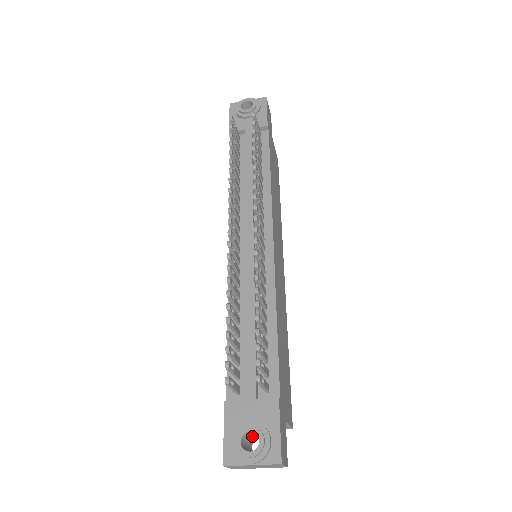
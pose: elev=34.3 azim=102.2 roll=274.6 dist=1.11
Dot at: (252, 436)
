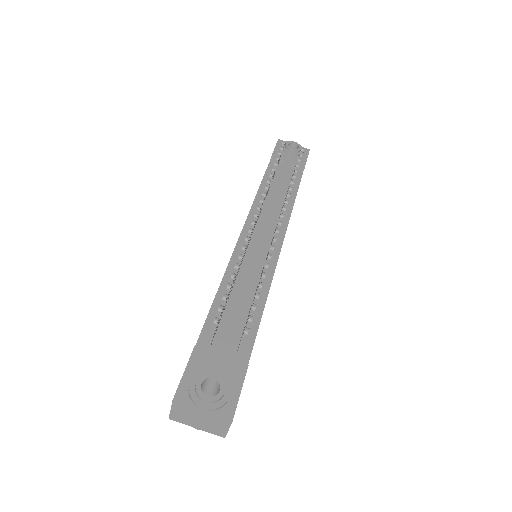
Dot at: (205, 392)
